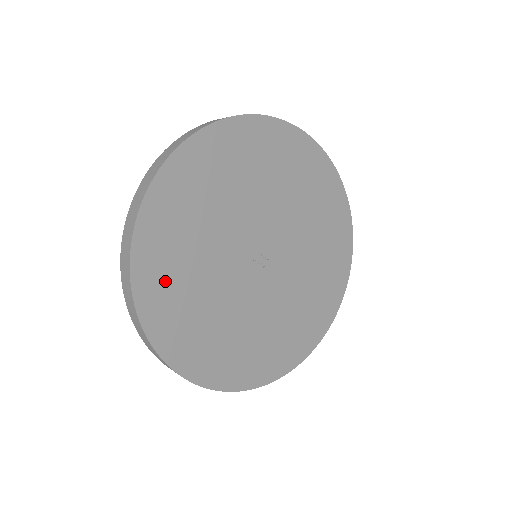
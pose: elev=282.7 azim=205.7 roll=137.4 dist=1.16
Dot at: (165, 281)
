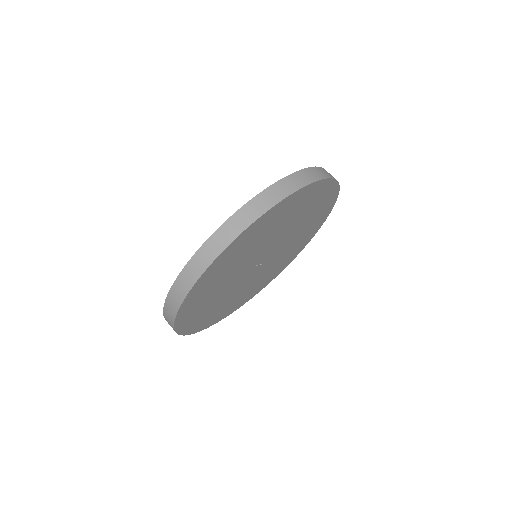
Dot at: (195, 312)
